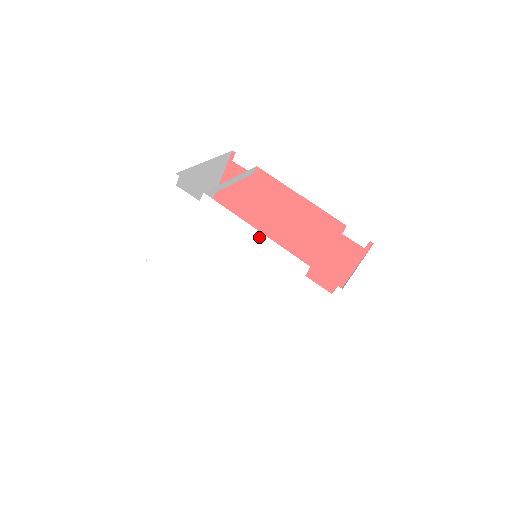
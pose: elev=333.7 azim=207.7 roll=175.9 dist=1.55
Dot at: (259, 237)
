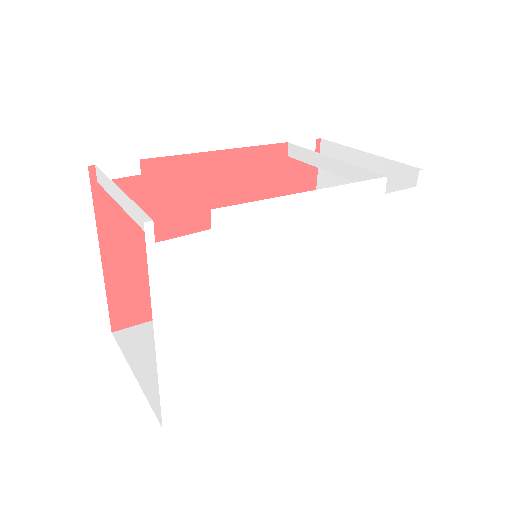
Dot at: (318, 198)
